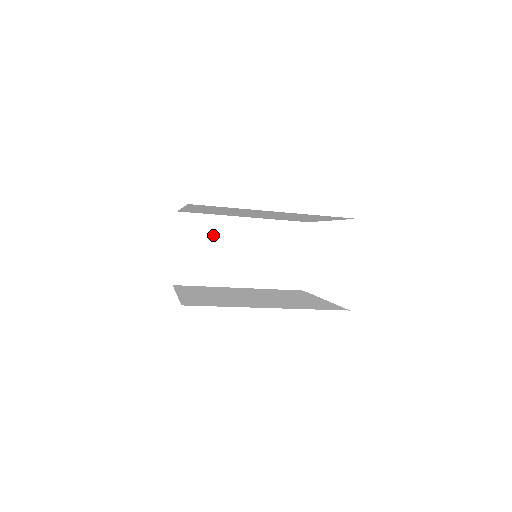
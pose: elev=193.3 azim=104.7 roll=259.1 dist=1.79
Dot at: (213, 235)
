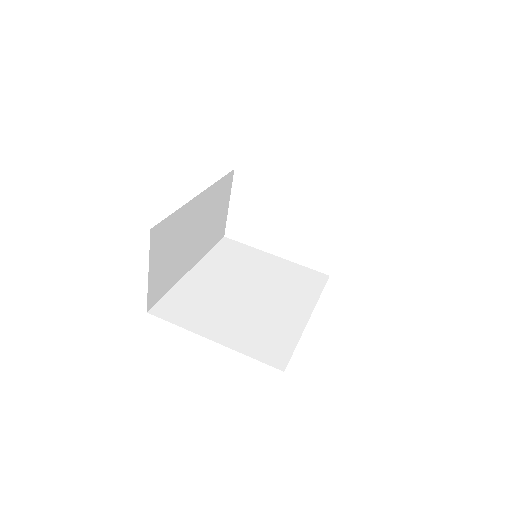
Dot at: (177, 233)
